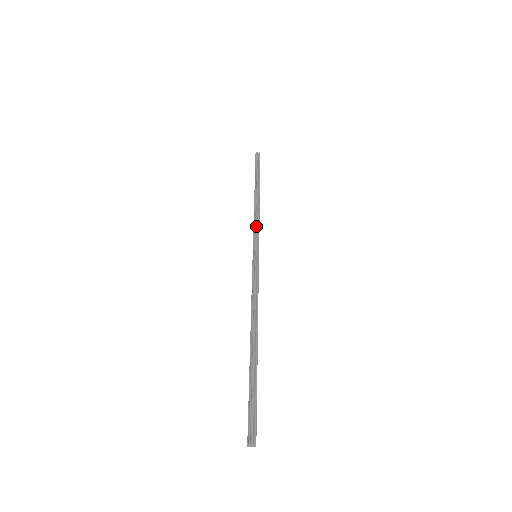
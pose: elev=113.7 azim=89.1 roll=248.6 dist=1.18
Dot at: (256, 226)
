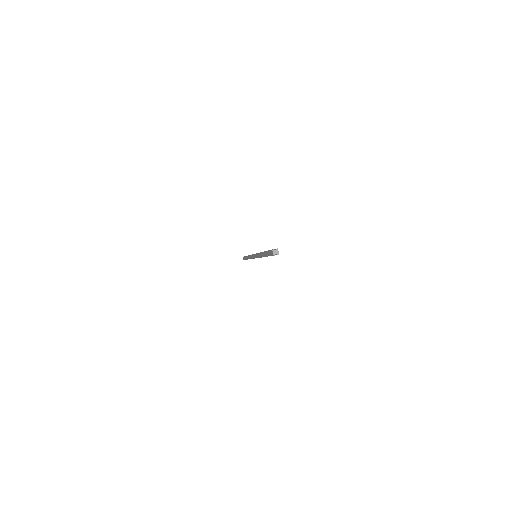
Dot at: occluded
